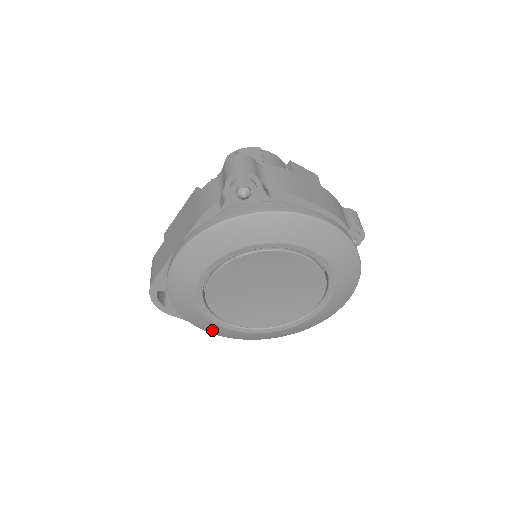
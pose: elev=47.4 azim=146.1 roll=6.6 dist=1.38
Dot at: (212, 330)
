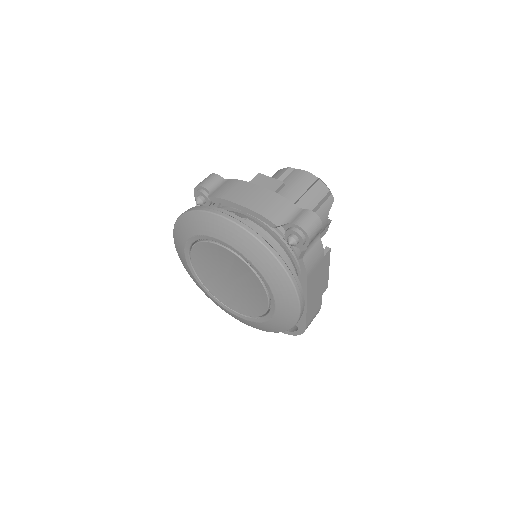
Dot at: (231, 315)
